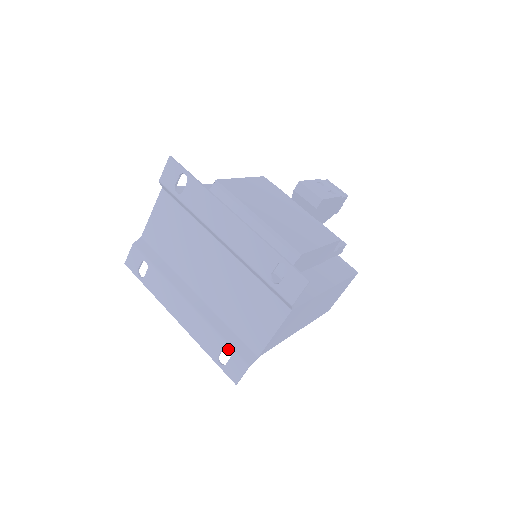
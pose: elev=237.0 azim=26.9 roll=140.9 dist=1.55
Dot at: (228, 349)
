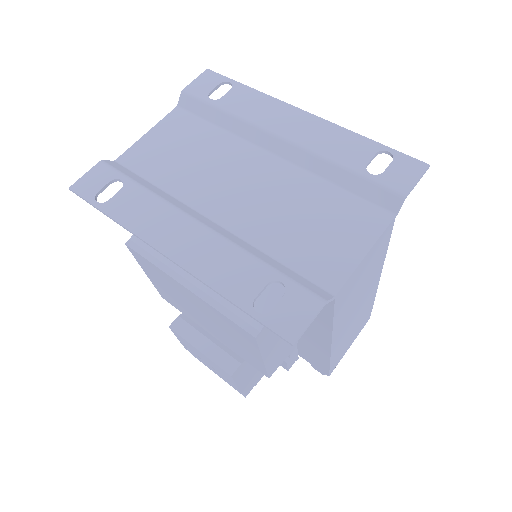
Dot at: (280, 281)
